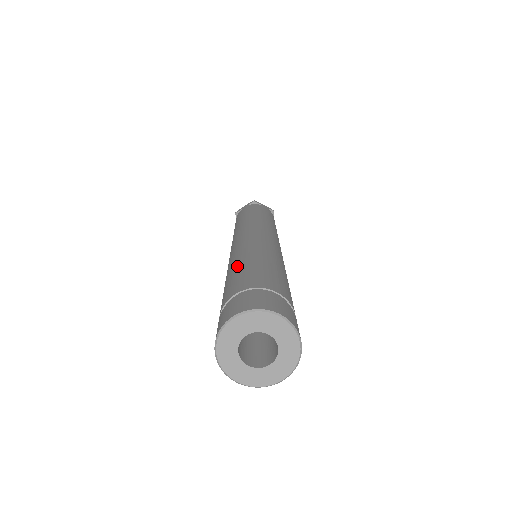
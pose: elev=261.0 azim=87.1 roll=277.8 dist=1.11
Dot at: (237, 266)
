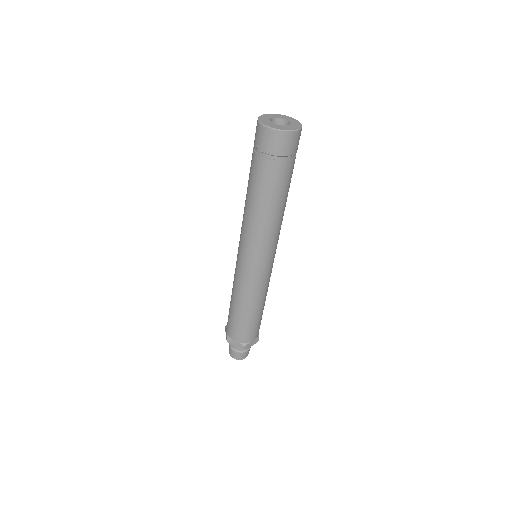
Dot at: occluded
